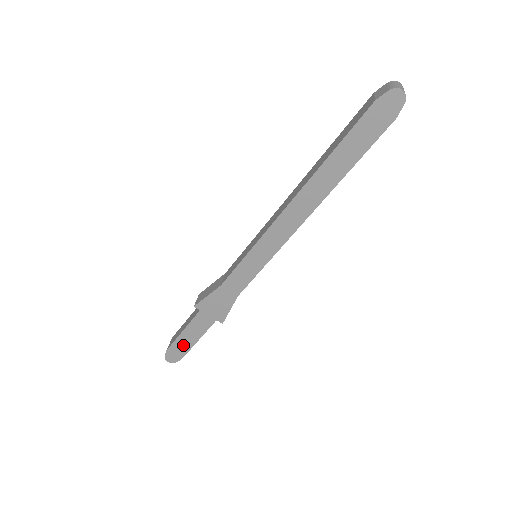
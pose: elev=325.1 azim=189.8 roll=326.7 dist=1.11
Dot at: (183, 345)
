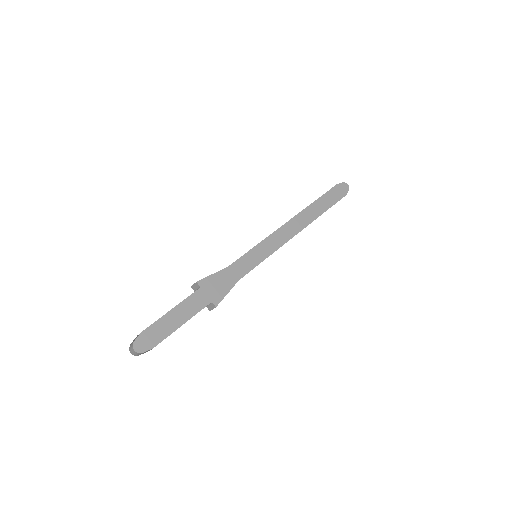
Dot at: (164, 327)
